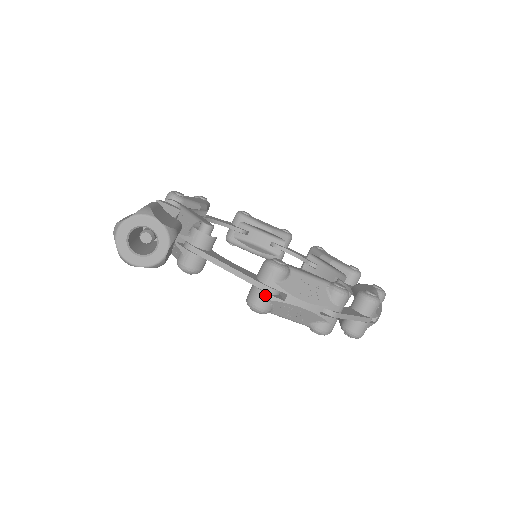
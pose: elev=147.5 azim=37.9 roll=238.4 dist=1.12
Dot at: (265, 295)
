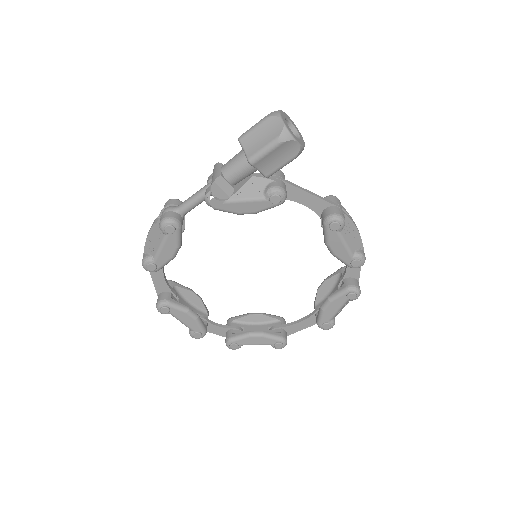
Dot at: (341, 210)
